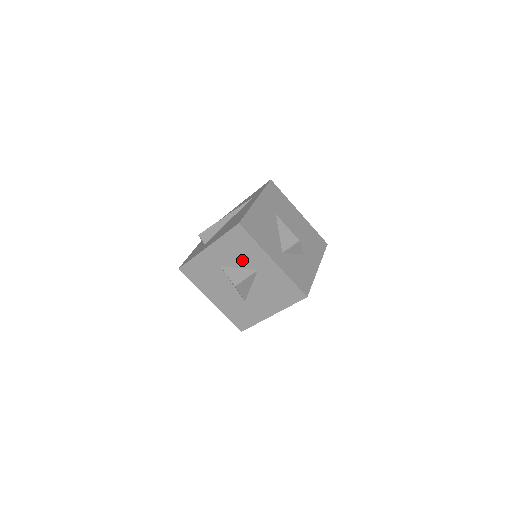
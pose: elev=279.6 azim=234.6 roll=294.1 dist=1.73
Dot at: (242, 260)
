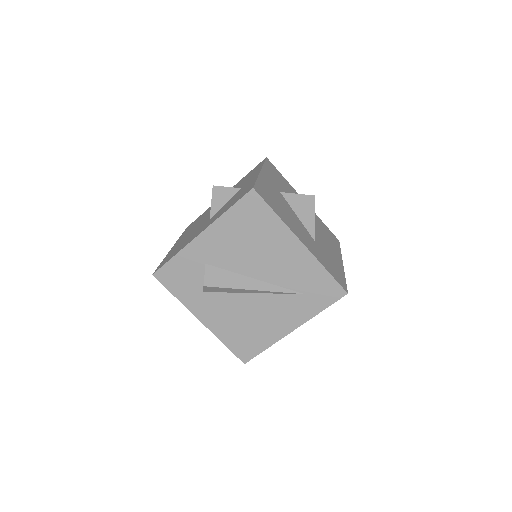
Dot at: occluded
